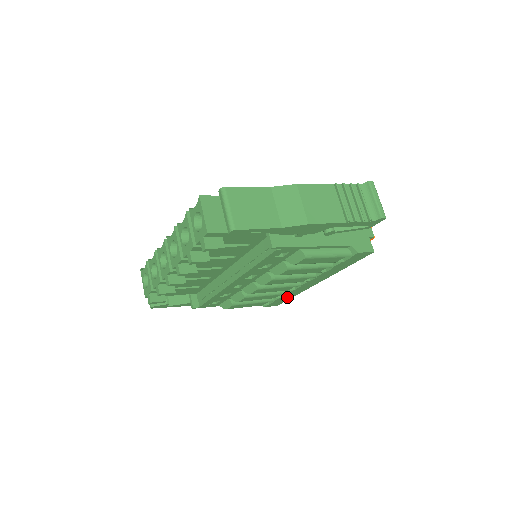
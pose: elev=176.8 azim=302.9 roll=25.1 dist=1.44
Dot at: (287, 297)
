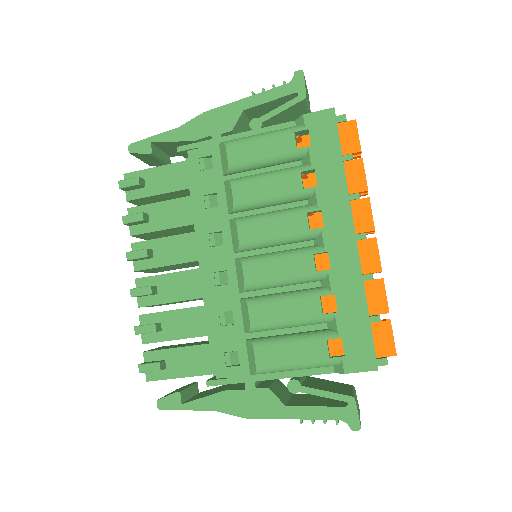
Dot at: (354, 315)
